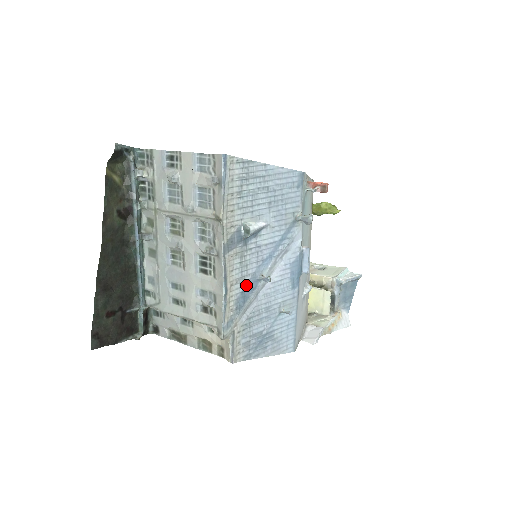
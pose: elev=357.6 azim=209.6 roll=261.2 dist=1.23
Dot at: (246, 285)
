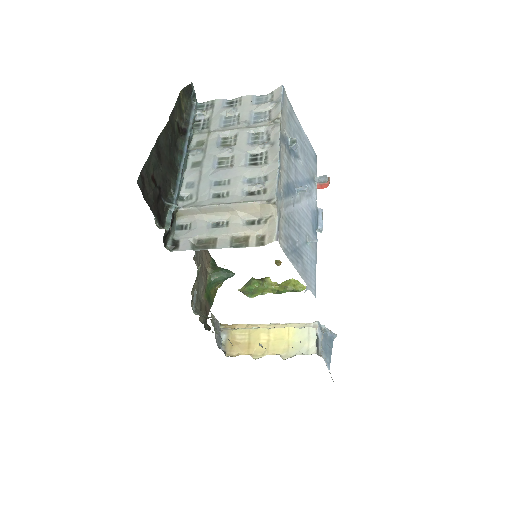
Dot at: (289, 183)
